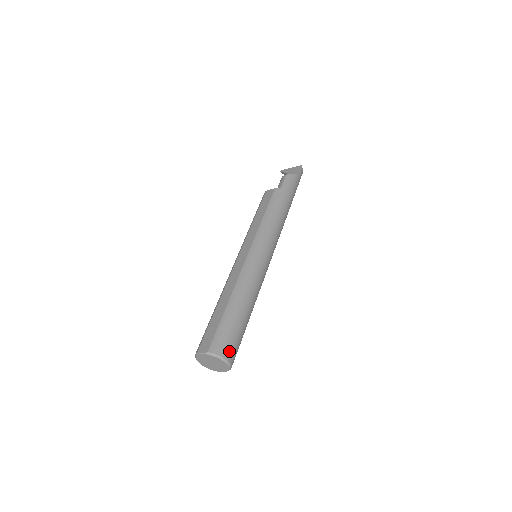
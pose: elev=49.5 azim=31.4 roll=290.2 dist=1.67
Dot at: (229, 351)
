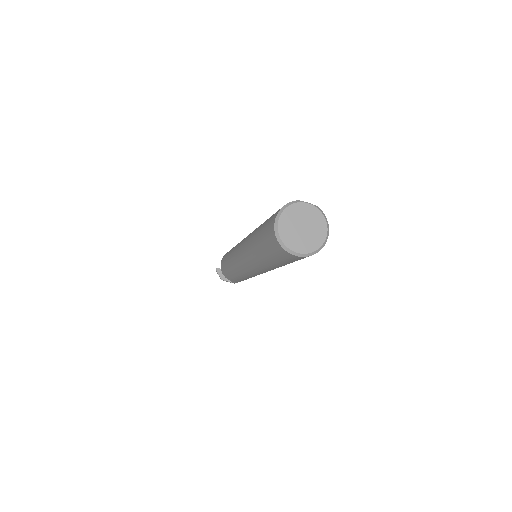
Dot at: occluded
